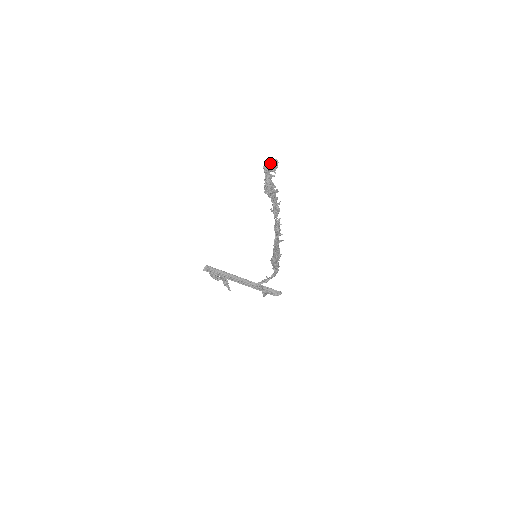
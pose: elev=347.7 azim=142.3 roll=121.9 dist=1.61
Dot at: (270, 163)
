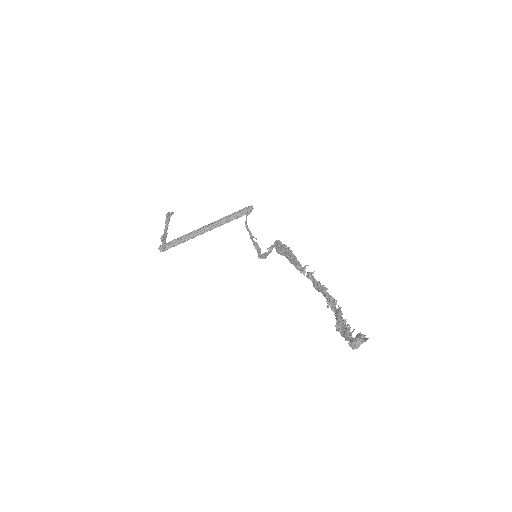
Dot at: (359, 344)
